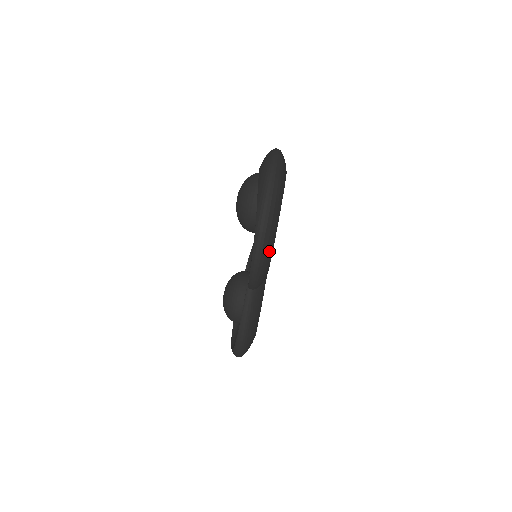
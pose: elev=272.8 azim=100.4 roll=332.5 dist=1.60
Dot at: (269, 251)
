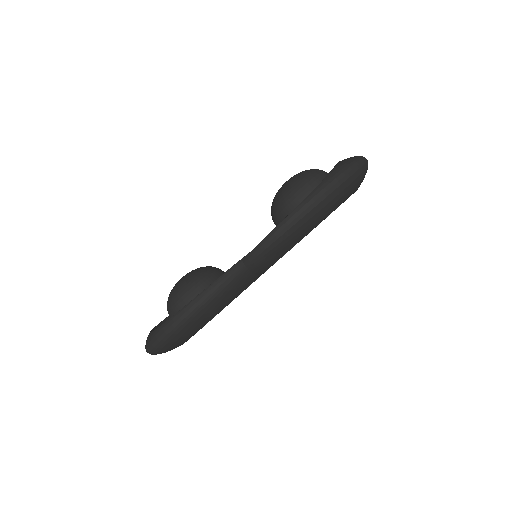
Dot at: (305, 228)
